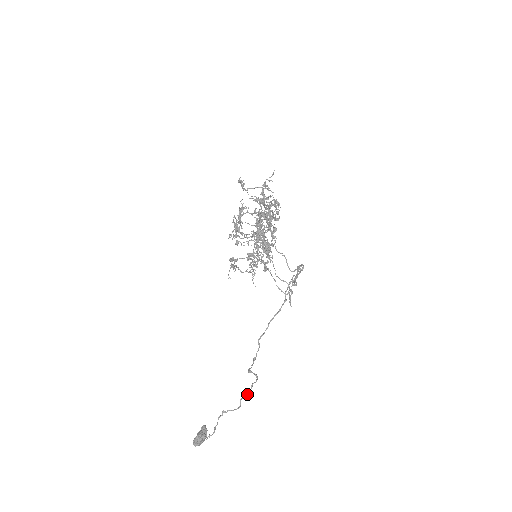
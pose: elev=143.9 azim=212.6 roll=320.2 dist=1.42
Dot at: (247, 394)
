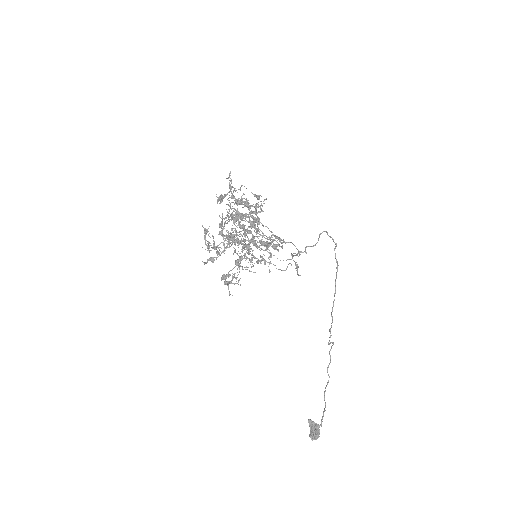
Dot at: occluded
